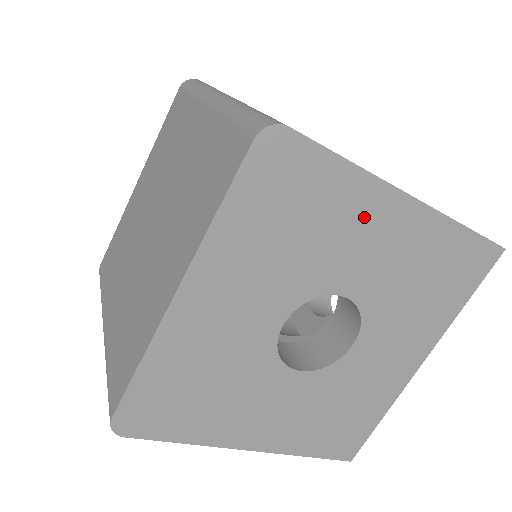
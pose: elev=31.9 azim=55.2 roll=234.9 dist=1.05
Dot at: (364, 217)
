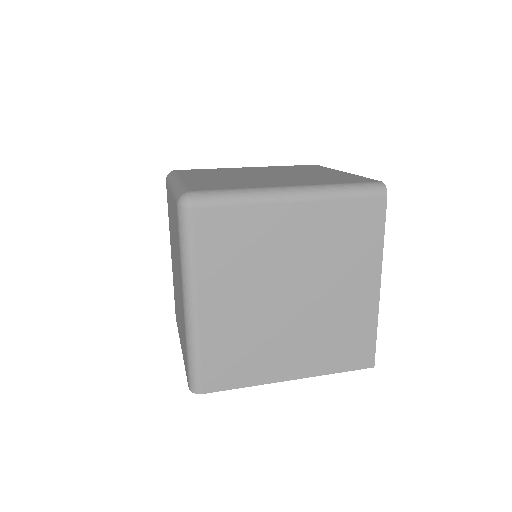
Dot at: occluded
